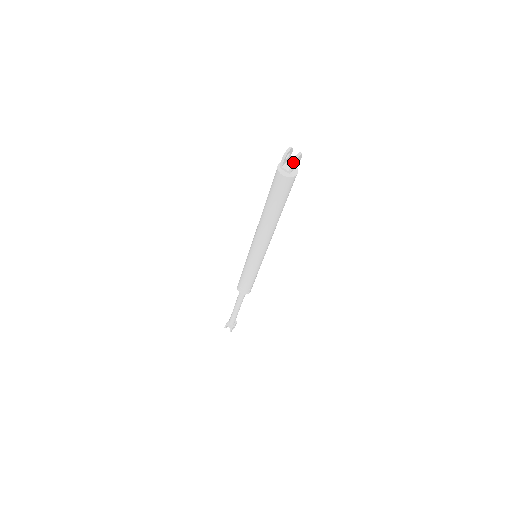
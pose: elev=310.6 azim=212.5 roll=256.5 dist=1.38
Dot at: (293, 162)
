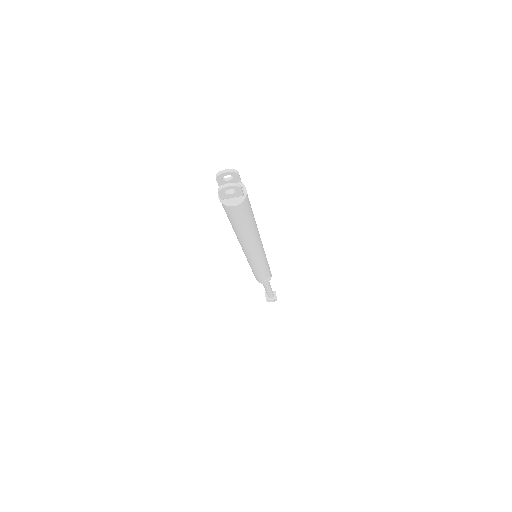
Dot at: (218, 190)
